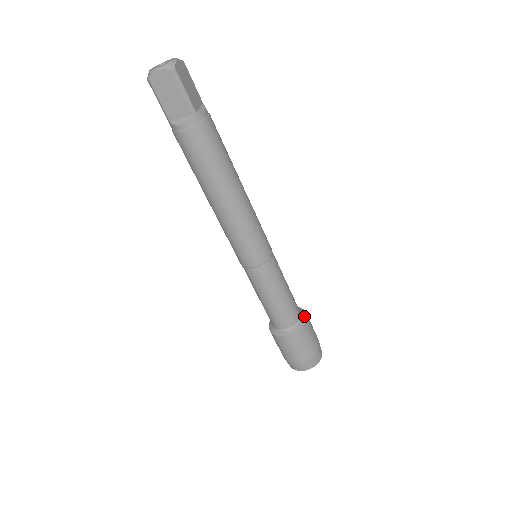
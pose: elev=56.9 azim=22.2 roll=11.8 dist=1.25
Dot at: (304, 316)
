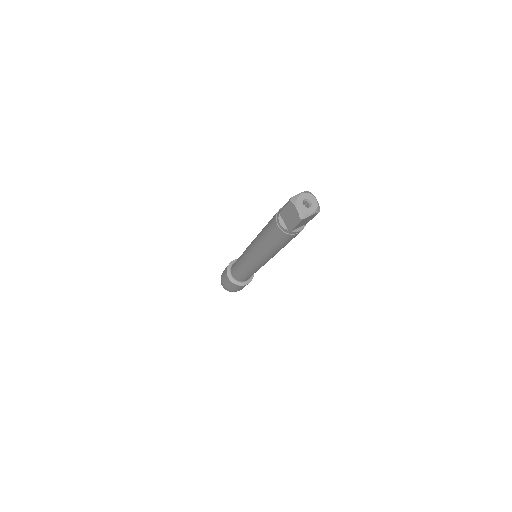
Dot at: (247, 282)
